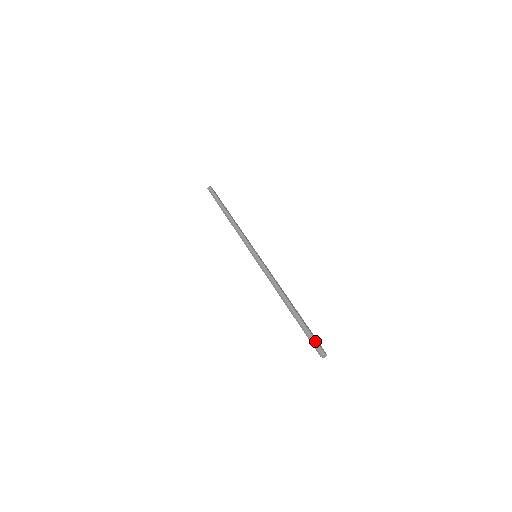
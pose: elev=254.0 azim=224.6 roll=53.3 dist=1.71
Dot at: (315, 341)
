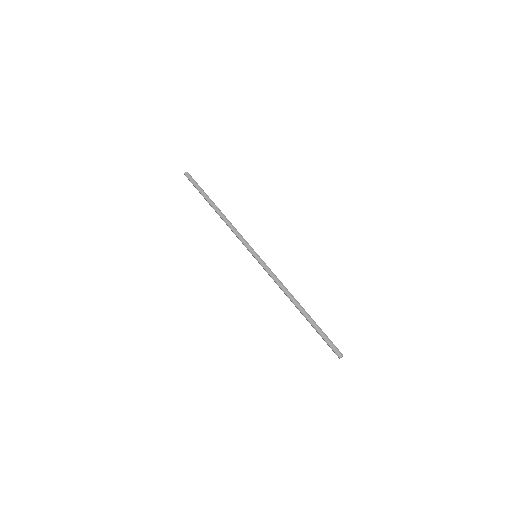
Dot at: (333, 344)
